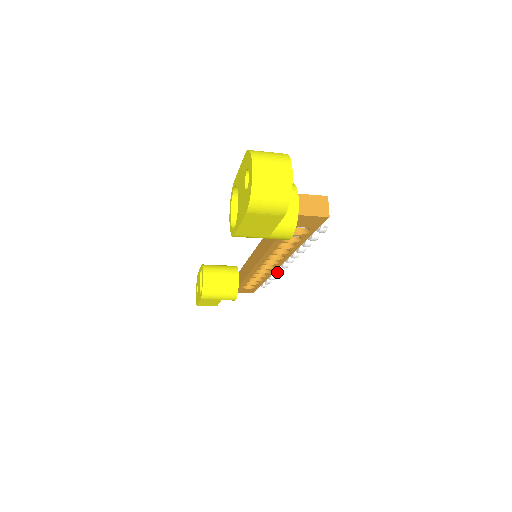
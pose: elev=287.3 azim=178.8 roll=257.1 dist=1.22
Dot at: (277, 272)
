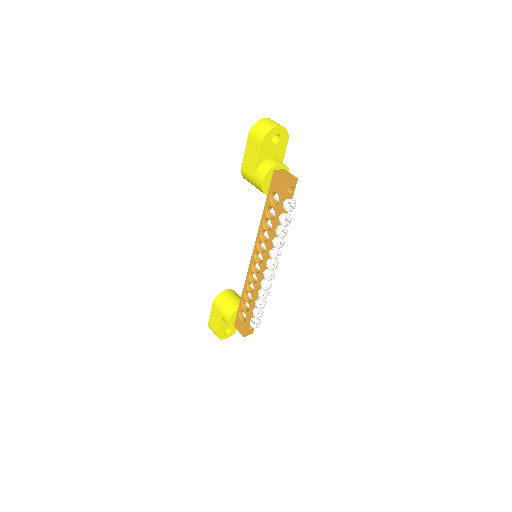
Dot at: (261, 292)
